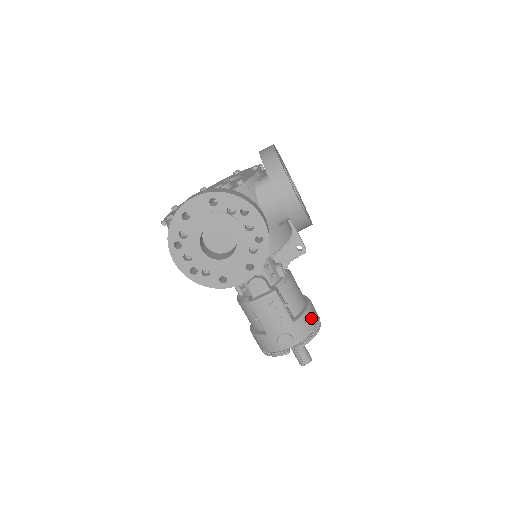
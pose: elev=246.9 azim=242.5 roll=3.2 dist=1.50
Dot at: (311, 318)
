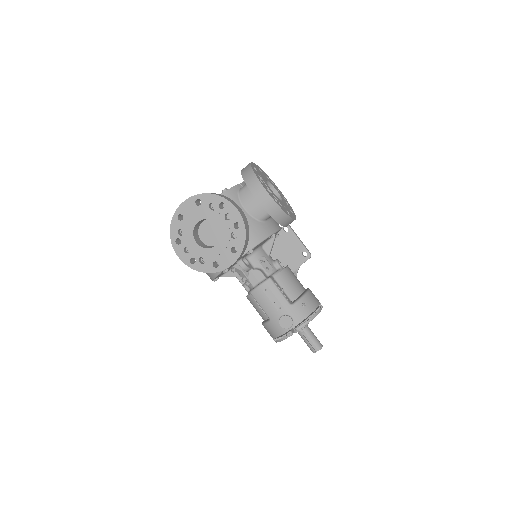
Dot at: (309, 302)
